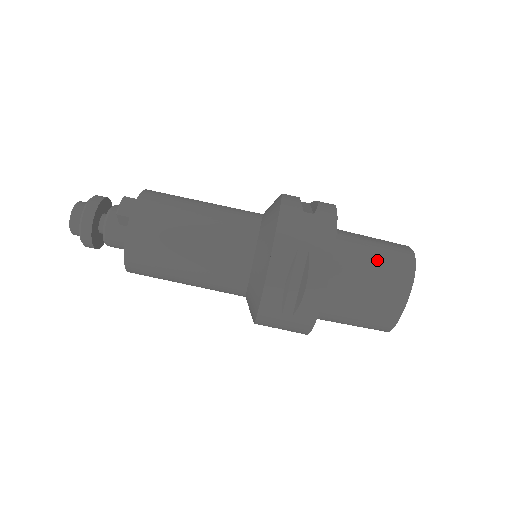
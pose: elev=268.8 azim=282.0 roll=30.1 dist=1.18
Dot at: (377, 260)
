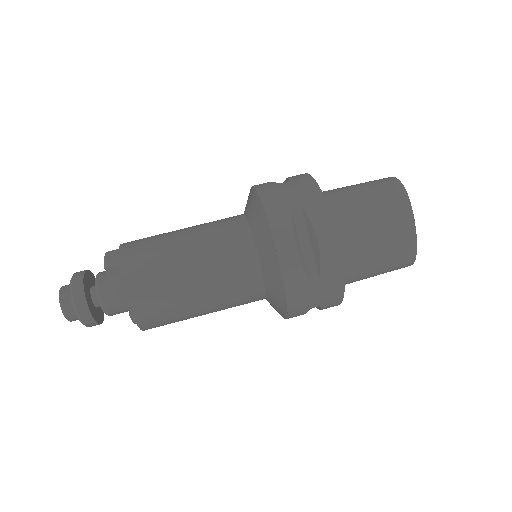
Dot at: (366, 193)
